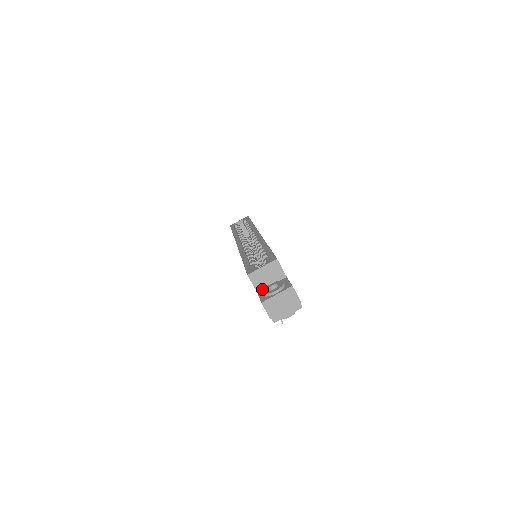
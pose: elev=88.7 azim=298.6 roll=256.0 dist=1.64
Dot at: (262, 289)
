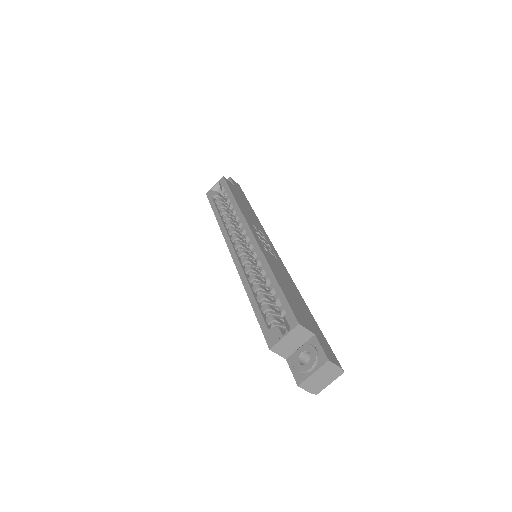
Dot at: (290, 354)
